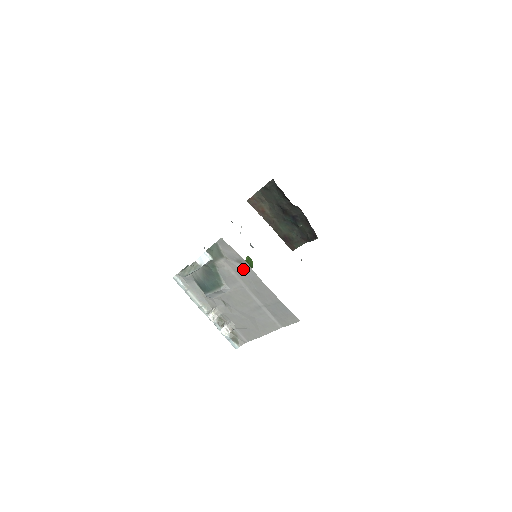
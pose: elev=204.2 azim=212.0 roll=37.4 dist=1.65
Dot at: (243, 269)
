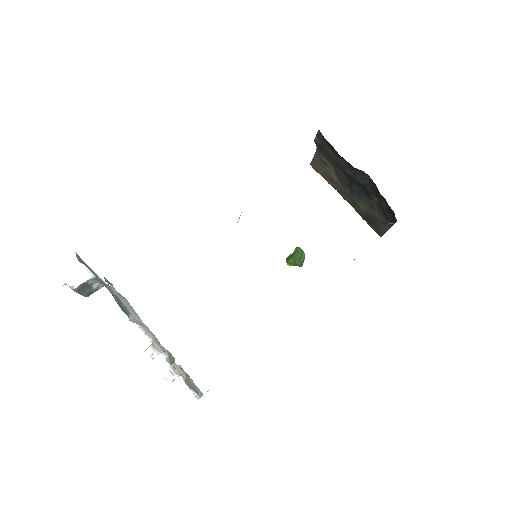
Dot at: occluded
